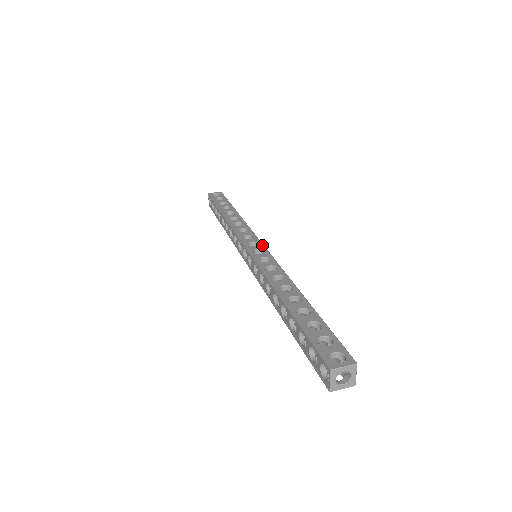
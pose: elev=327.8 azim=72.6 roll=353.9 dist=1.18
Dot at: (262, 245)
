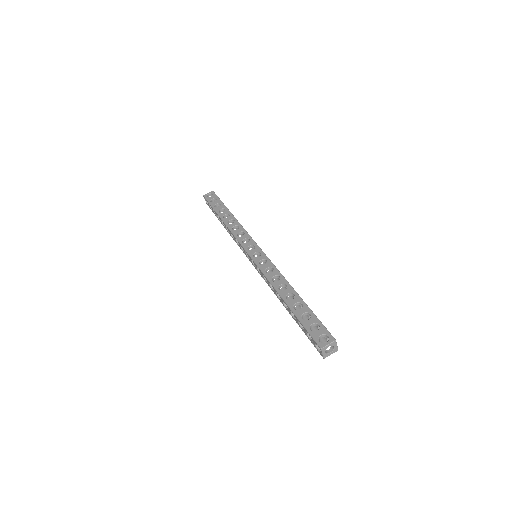
Dot at: (258, 247)
